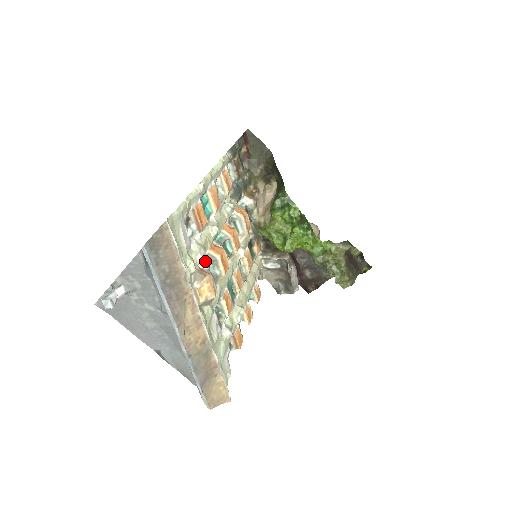
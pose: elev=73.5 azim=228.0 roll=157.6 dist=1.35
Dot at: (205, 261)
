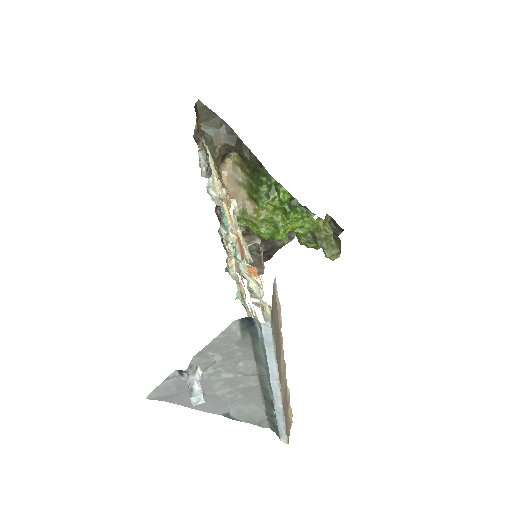
Dot at: (252, 291)
